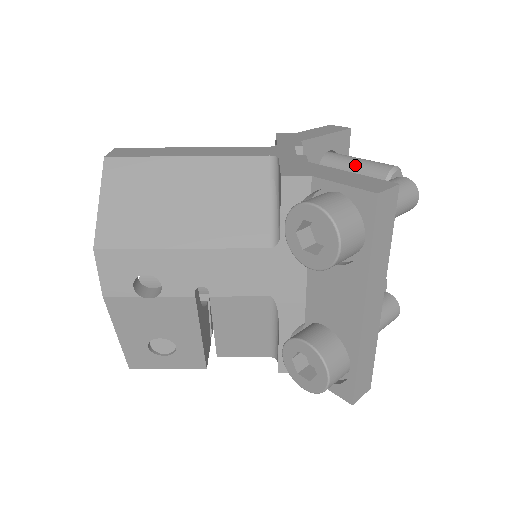
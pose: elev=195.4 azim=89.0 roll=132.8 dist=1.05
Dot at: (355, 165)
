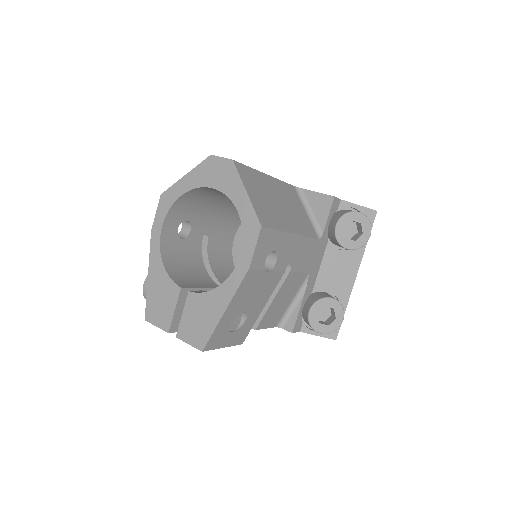
Dot at: occluded
